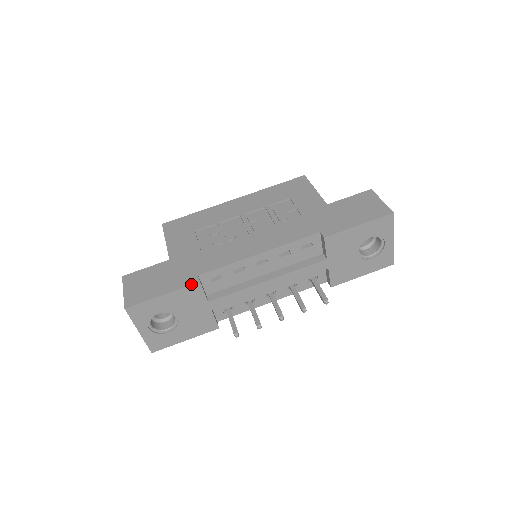
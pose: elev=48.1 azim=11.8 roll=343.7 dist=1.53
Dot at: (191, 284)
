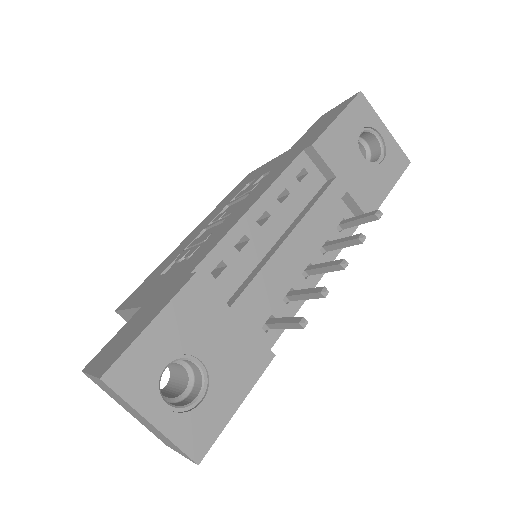
Dot at: (185, 282)
